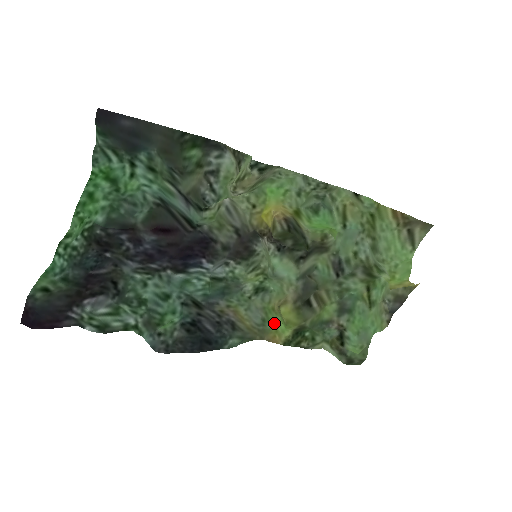
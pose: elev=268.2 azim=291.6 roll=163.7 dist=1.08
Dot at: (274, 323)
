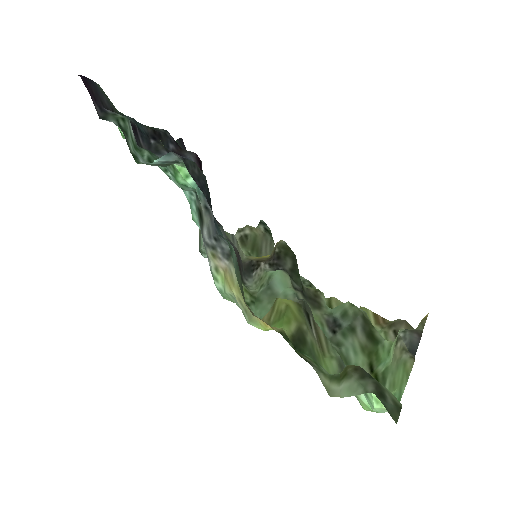
Dot at: (262, 329)
